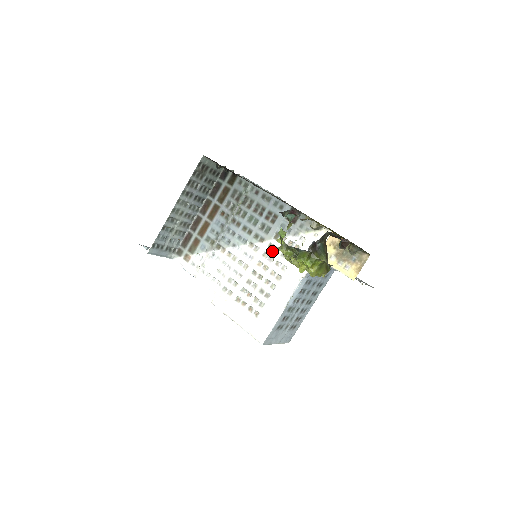
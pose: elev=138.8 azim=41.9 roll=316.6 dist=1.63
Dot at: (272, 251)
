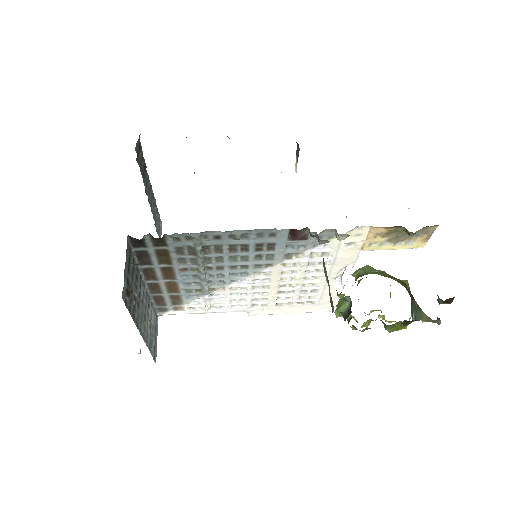
Dot at: (293, 267)
